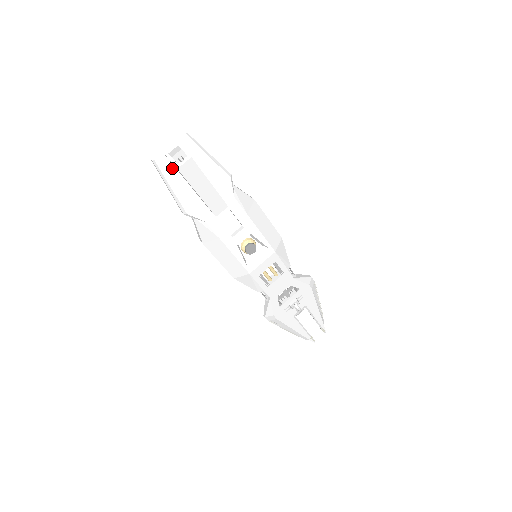
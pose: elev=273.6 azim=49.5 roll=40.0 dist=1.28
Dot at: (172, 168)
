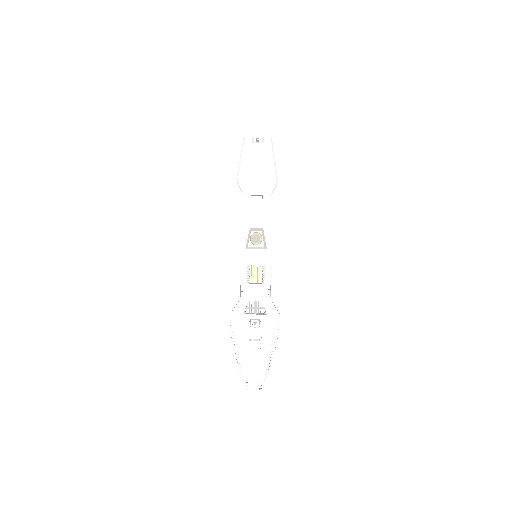
Dot at: (250, 149)
